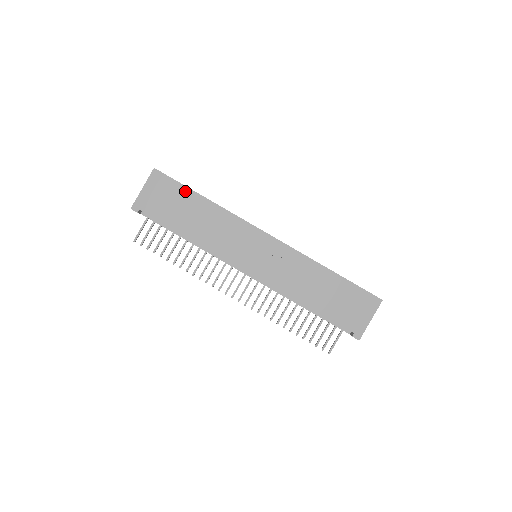
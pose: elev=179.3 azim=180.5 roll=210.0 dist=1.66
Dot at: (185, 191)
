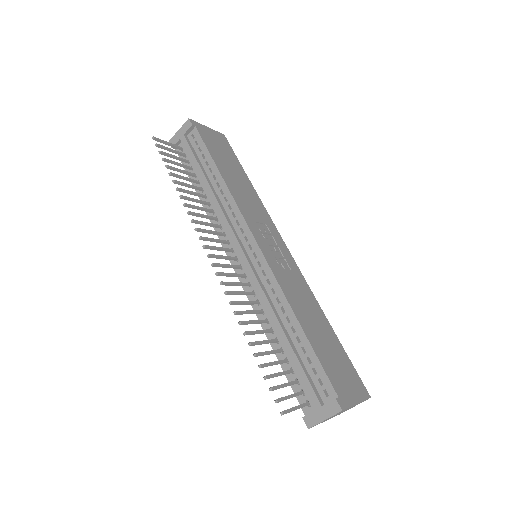
Dot at: (238, 163)
